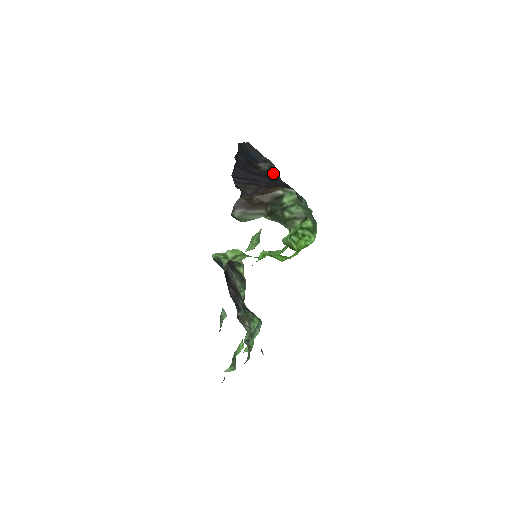
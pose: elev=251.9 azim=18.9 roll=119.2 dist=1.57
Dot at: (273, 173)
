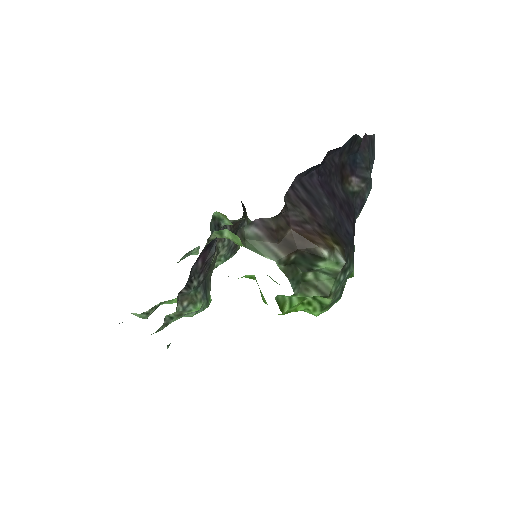
Dot at: (357, 201)
